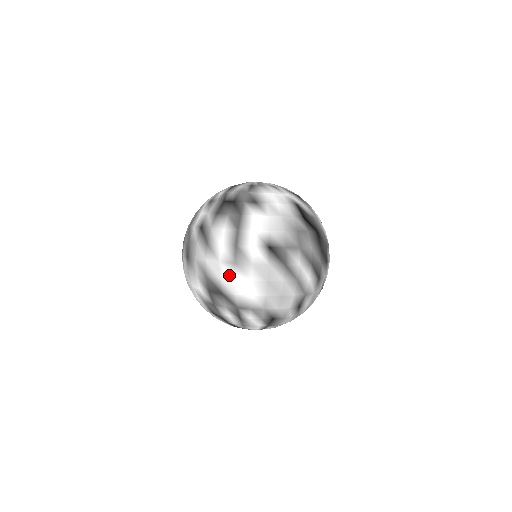
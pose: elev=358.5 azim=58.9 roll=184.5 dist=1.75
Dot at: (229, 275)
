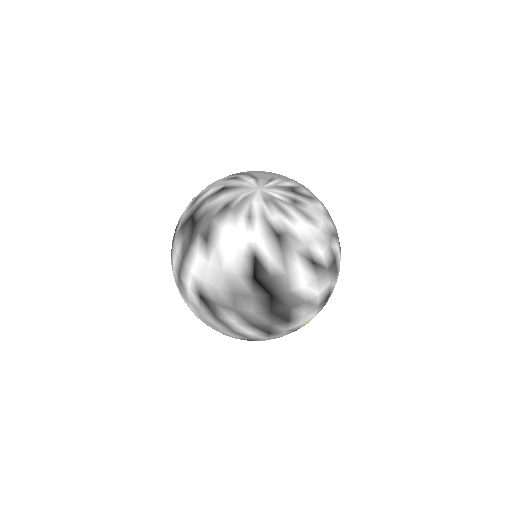
Dot at: (179, 291)
